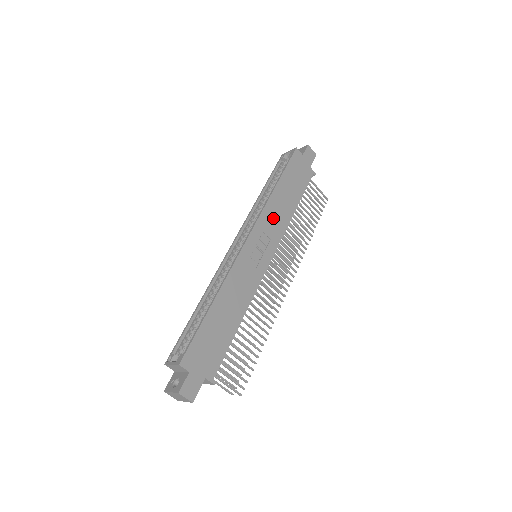
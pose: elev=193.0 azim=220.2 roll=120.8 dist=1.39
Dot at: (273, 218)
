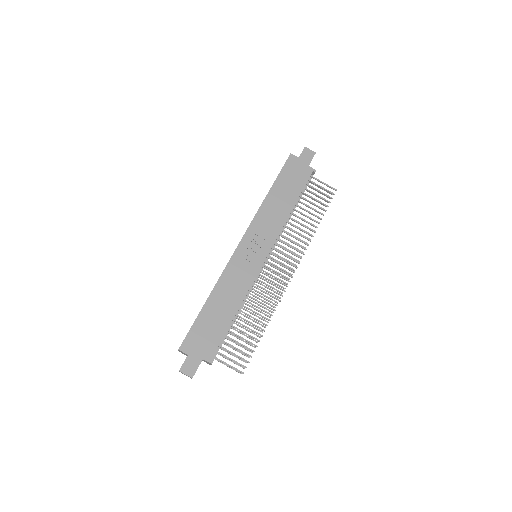
Dot at: (267, 221)
